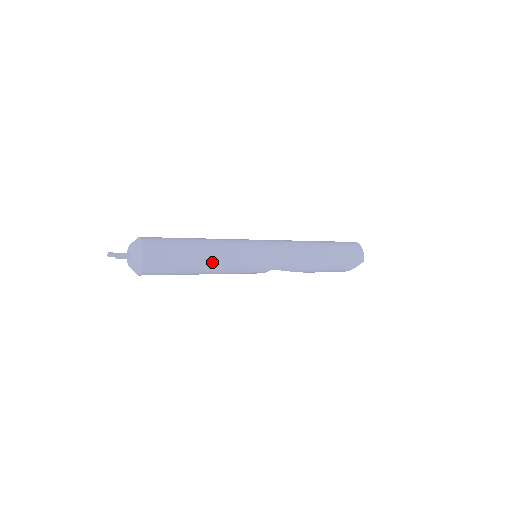
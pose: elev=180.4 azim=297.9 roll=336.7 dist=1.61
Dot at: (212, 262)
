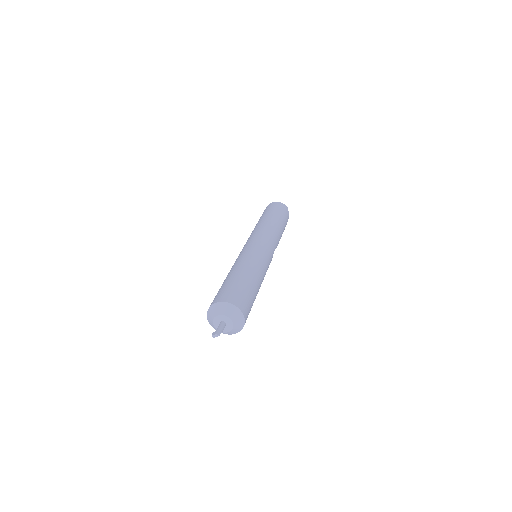
Dot at: (257, 274)
